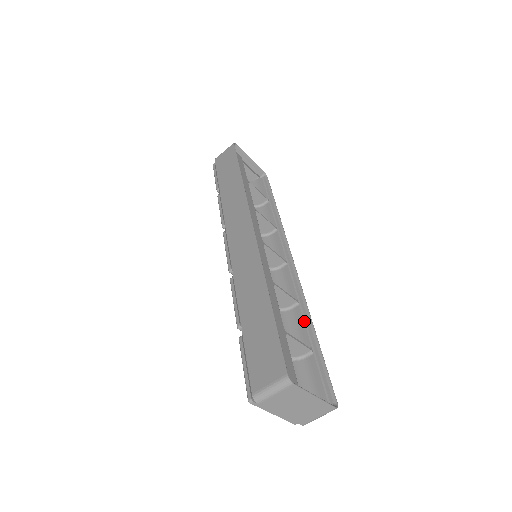
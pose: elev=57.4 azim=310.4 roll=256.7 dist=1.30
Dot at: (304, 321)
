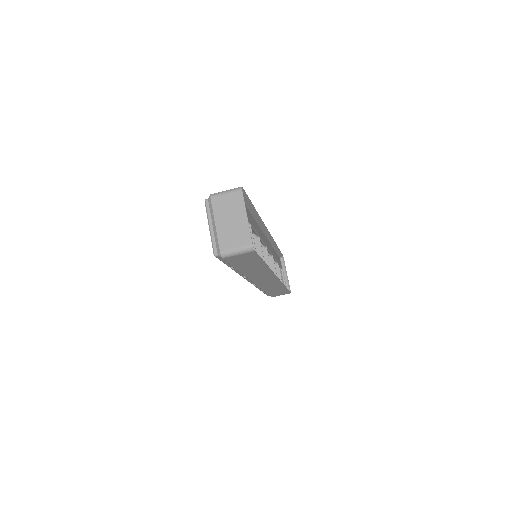
Dot at: occluded
